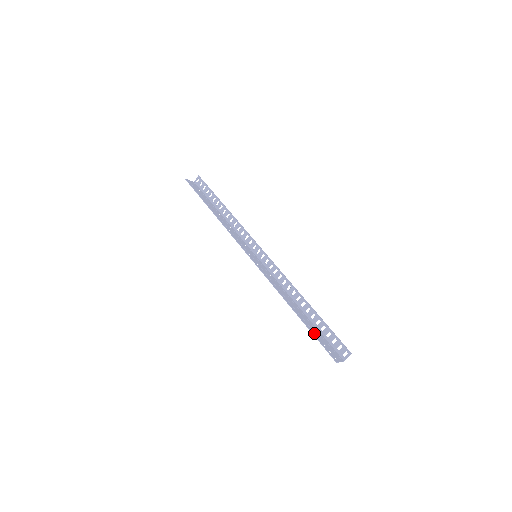
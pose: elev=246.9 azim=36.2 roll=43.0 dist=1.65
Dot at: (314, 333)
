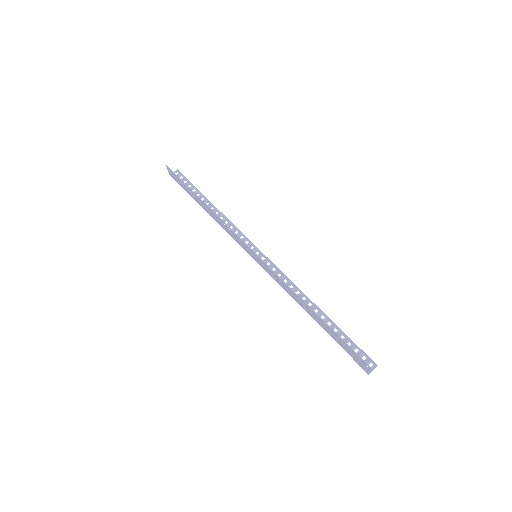
Dot at: (340, 337)
